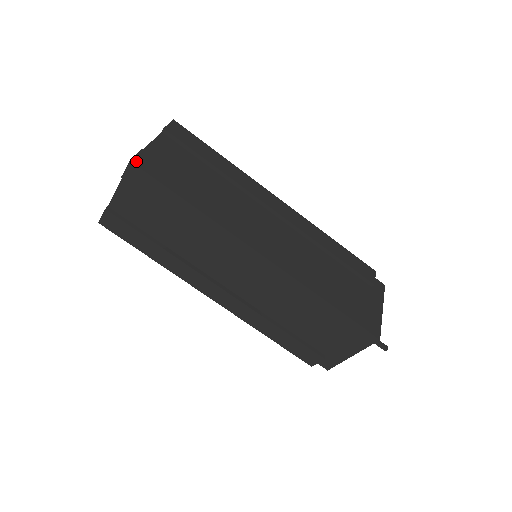
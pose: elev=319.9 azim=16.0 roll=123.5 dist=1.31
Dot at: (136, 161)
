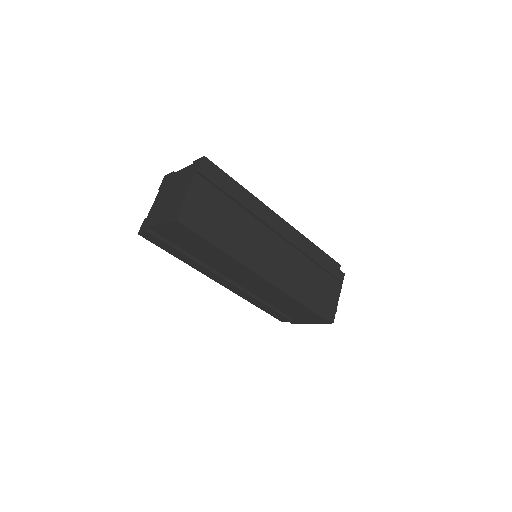
Dot at: (205, 159)
